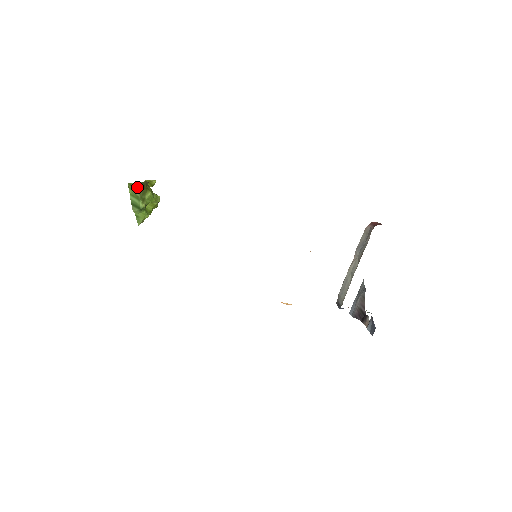
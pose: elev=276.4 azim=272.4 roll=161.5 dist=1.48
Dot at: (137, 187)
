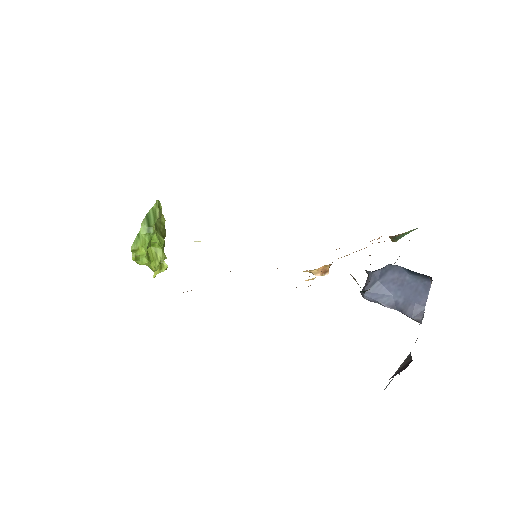
Dot at: (160, 215)
